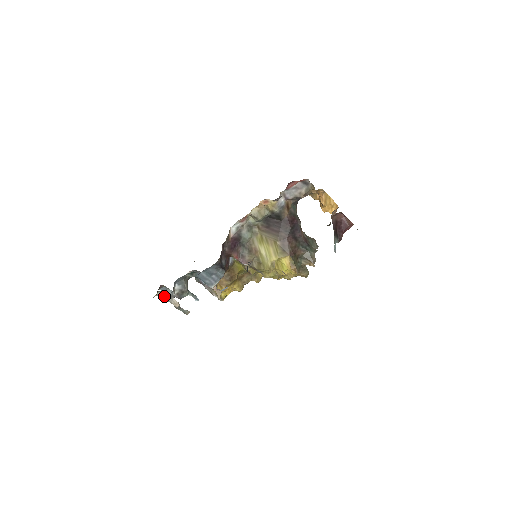
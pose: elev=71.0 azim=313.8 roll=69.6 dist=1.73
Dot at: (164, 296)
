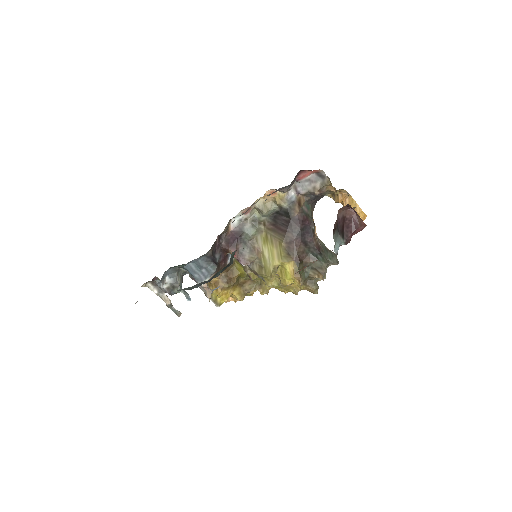
Dot at: (154, 289)
